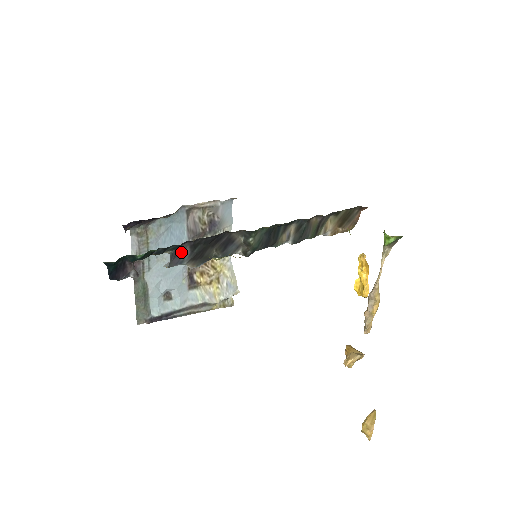
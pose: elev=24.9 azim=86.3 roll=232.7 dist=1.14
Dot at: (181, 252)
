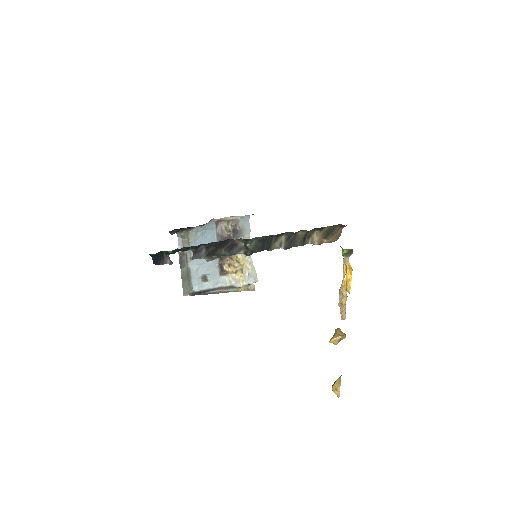
Dot at: (200, 250)
